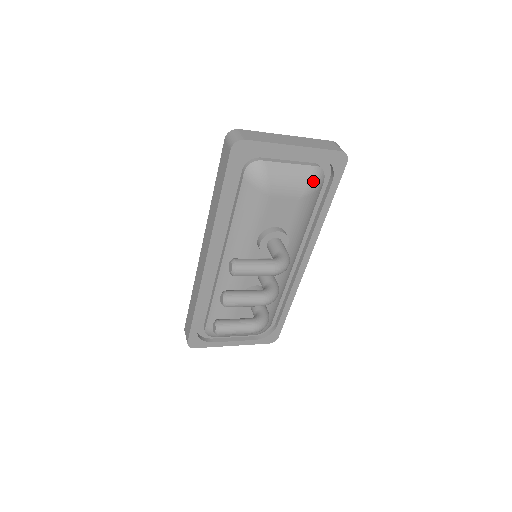
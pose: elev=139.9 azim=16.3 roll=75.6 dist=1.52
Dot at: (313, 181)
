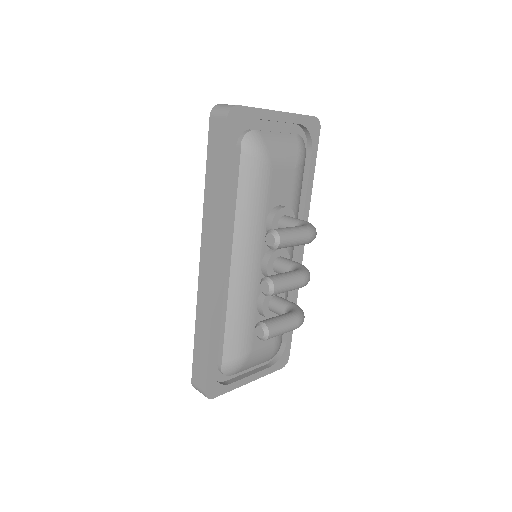
Dot at: (301, 149)
